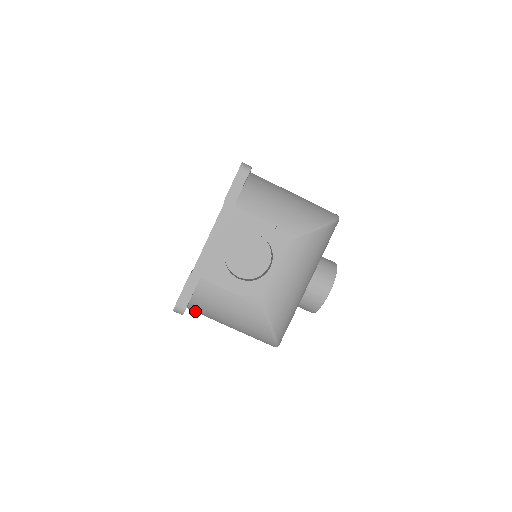
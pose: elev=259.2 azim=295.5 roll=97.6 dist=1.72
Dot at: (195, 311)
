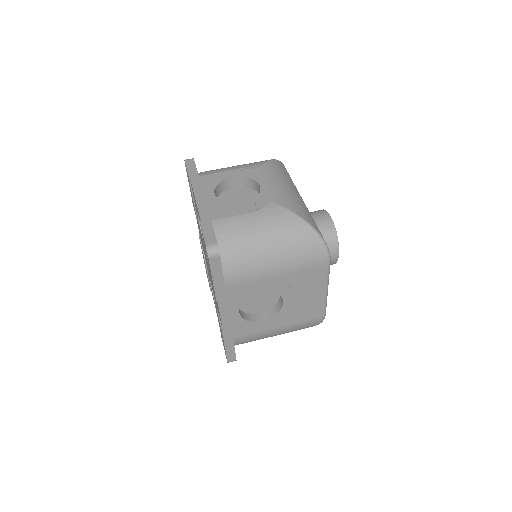
Dot at: (233, 273)
